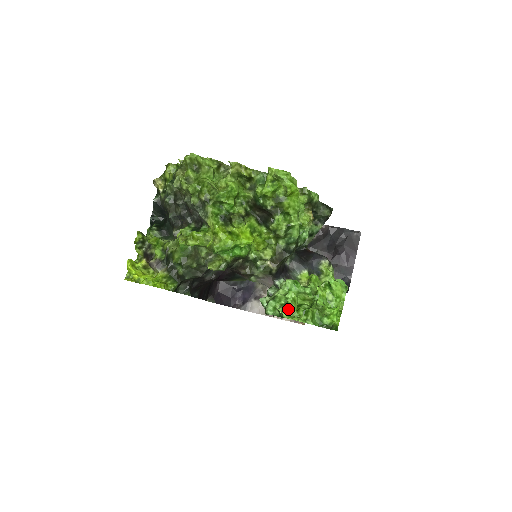
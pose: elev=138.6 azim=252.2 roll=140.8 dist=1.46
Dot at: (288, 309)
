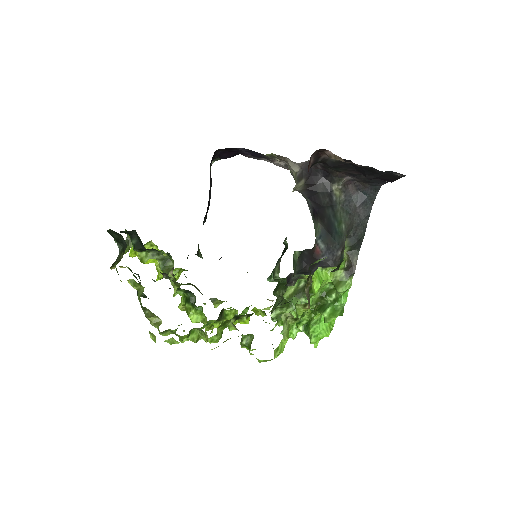
Dot at: occluded
